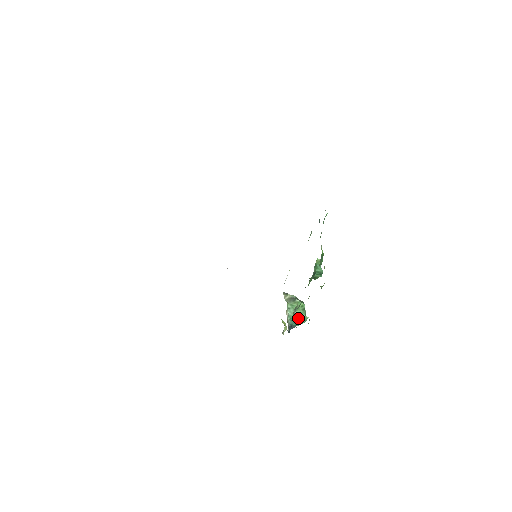
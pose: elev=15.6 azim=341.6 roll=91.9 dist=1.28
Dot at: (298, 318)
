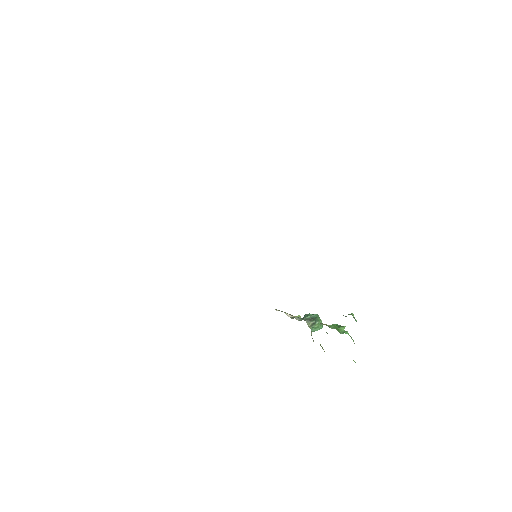
Dot at: occluded
